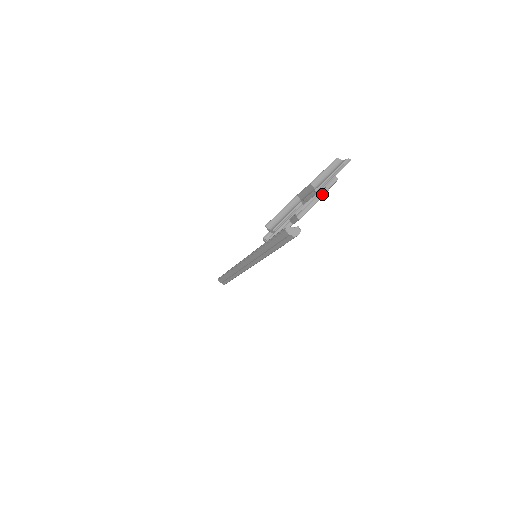
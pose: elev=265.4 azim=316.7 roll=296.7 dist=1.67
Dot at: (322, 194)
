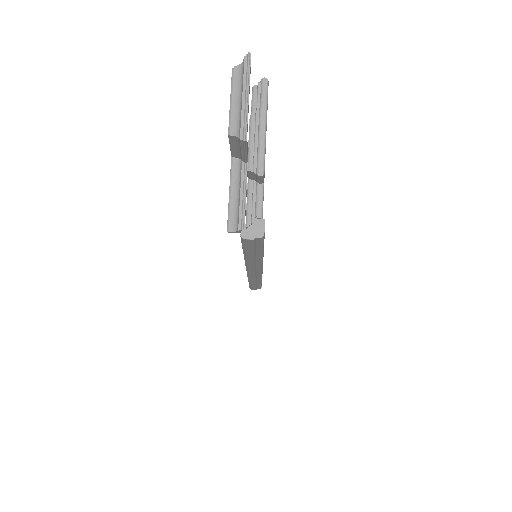
Dot at: (263, 119)
